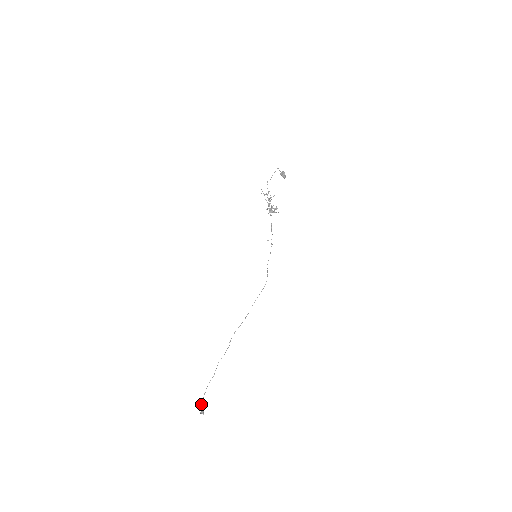
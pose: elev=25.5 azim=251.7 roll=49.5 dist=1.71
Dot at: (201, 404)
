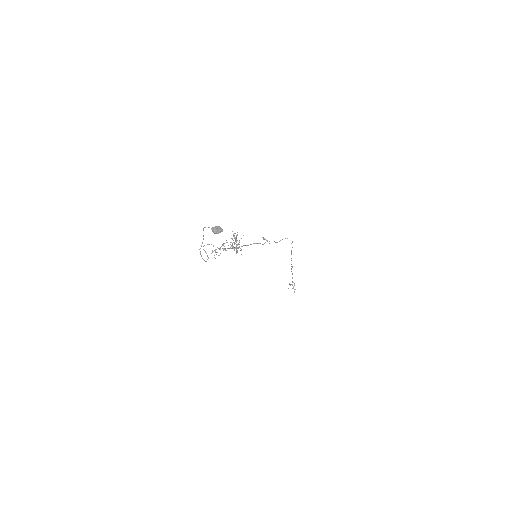
Dot at: (293, 282)
